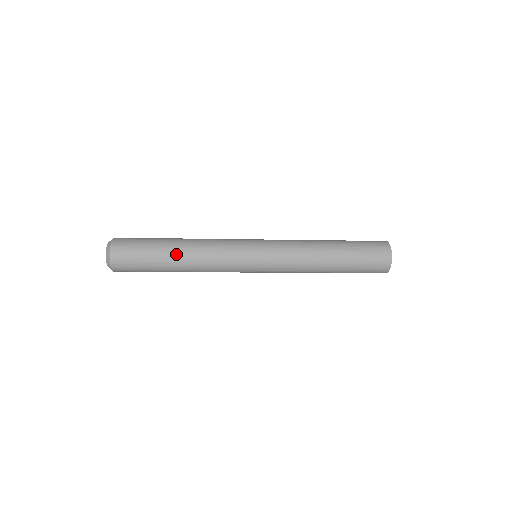
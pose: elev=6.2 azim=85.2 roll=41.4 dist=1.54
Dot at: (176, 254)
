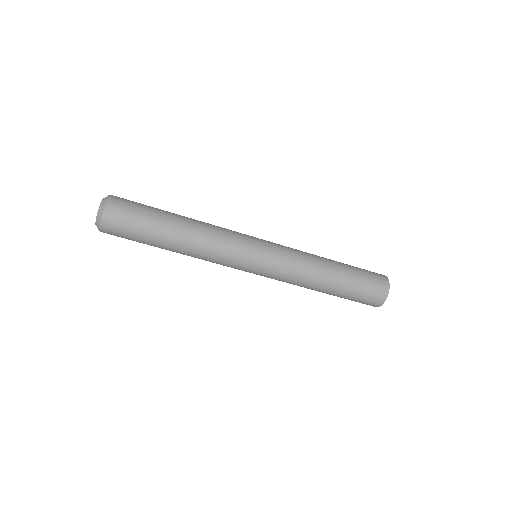
Dot at: (178, 227)
